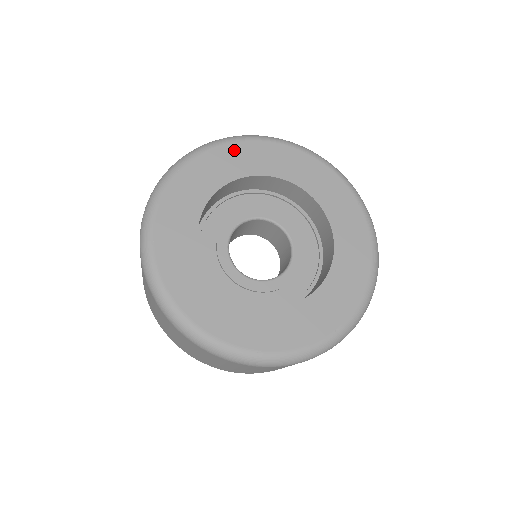
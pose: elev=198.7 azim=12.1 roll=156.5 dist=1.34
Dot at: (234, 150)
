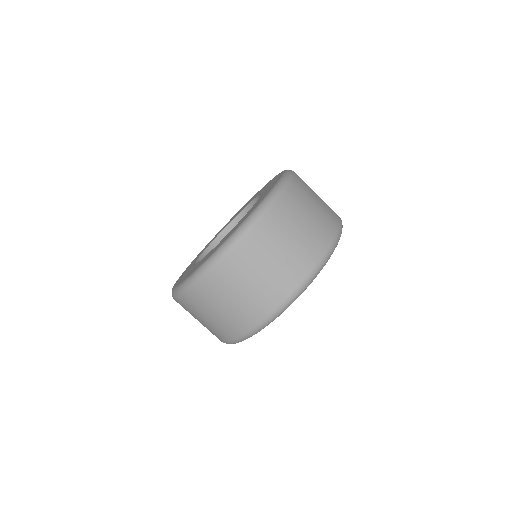
Dot at: occluded
